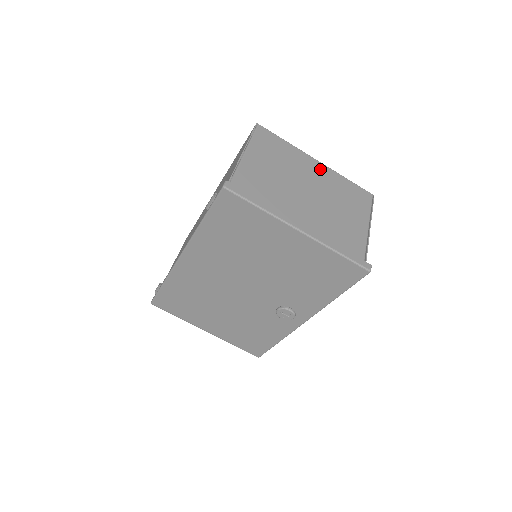
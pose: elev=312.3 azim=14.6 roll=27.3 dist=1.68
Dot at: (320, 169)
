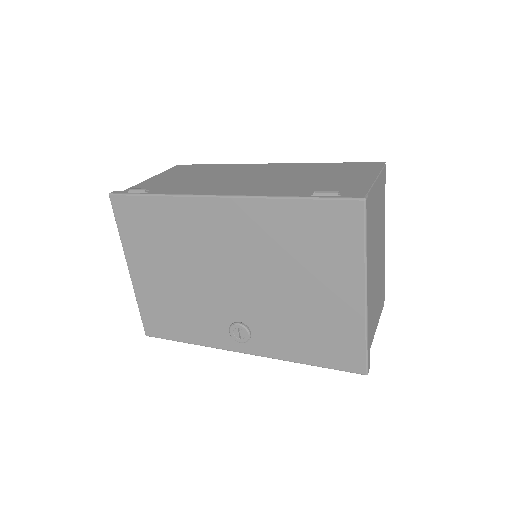
Dot at: (383, 247)
